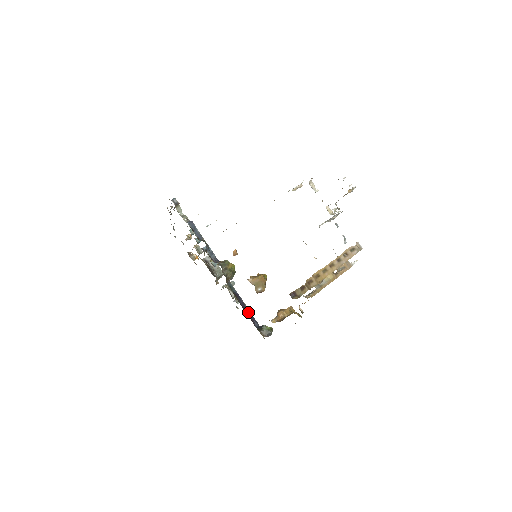
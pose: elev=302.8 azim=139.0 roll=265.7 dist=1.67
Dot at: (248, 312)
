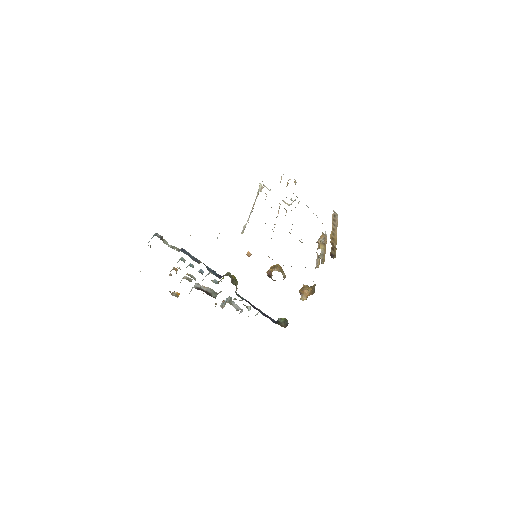
Dot at: (262, 313)
